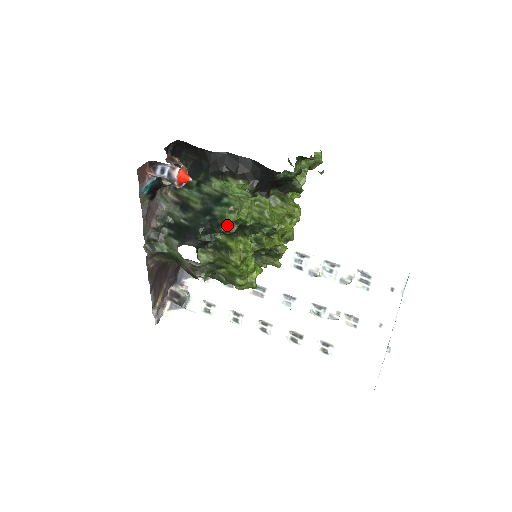
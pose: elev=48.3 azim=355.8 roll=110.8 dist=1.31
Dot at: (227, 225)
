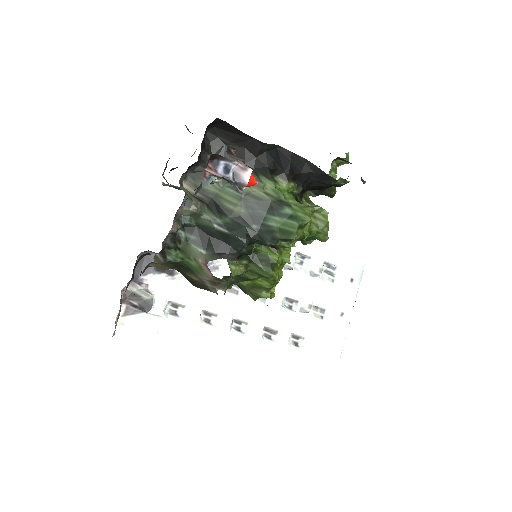
Dot at: (286, 240)
